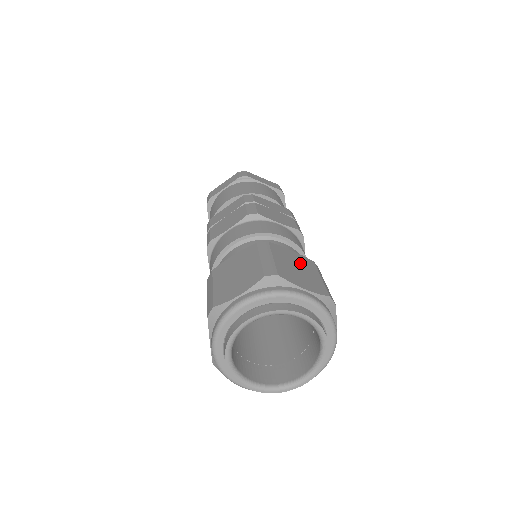
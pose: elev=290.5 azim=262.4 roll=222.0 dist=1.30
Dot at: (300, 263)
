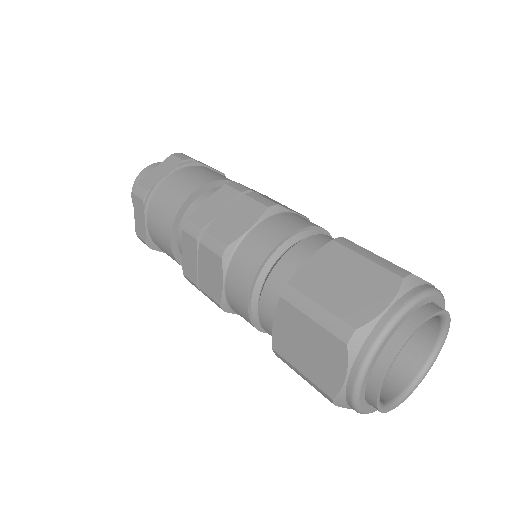
Dot at: (334, 268)
